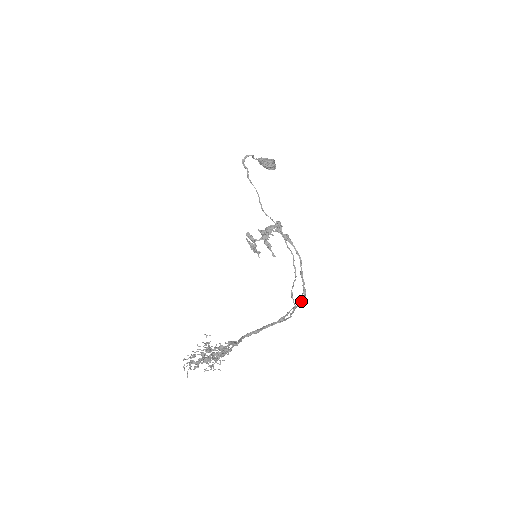
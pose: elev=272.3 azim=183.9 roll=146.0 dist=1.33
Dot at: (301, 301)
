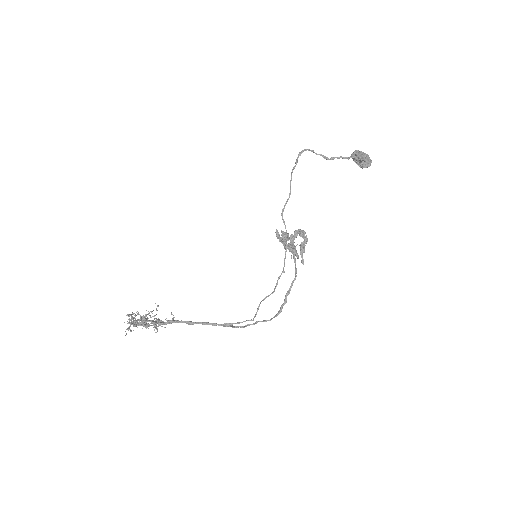
Dot at: (271, 318)
